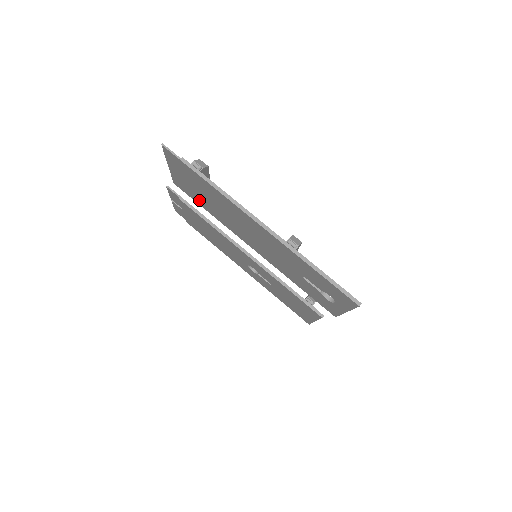
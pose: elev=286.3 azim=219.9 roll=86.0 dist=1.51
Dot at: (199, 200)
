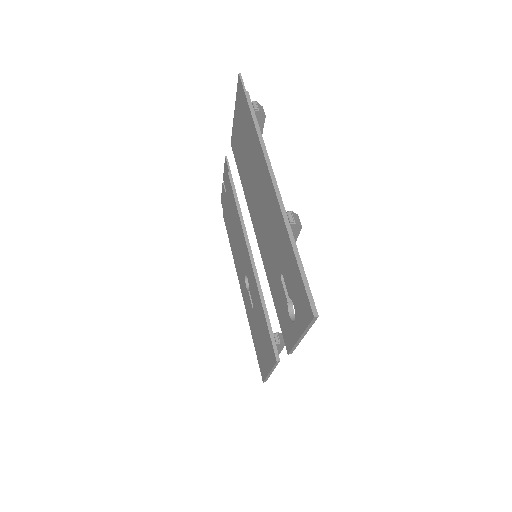
Dot at: (240, 163)
